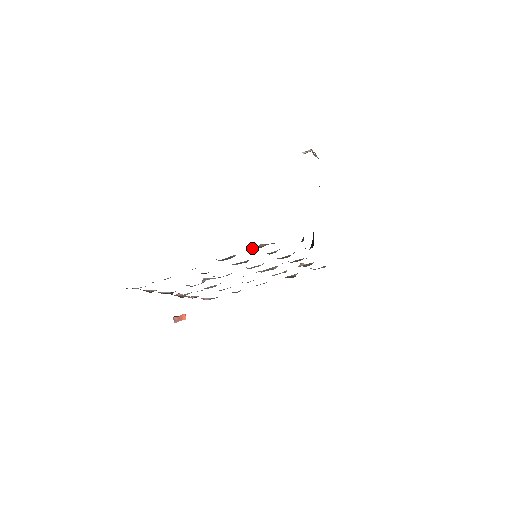
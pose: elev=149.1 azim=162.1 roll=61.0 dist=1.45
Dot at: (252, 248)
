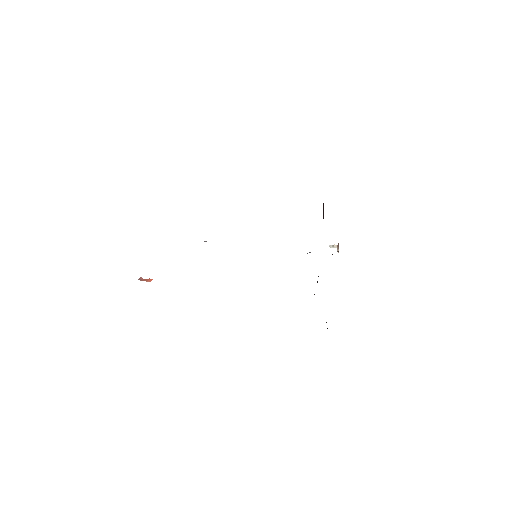
Dot at: occluded
